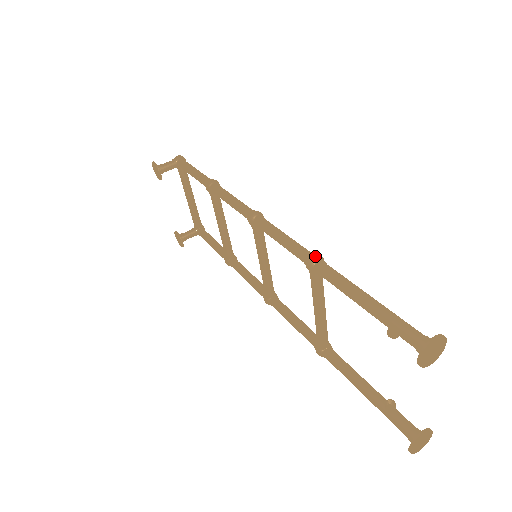
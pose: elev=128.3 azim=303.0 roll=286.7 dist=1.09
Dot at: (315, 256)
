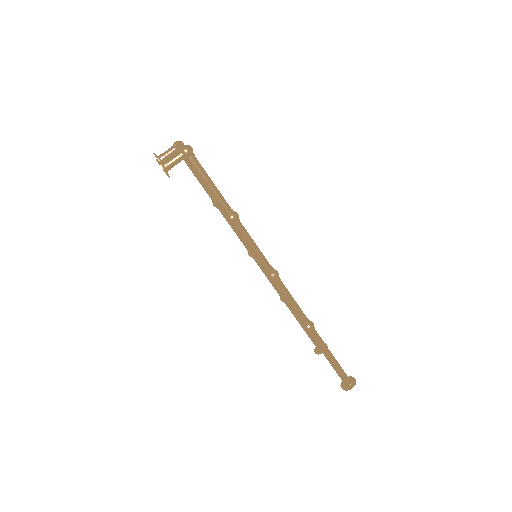
Dot at: (311, 329)
